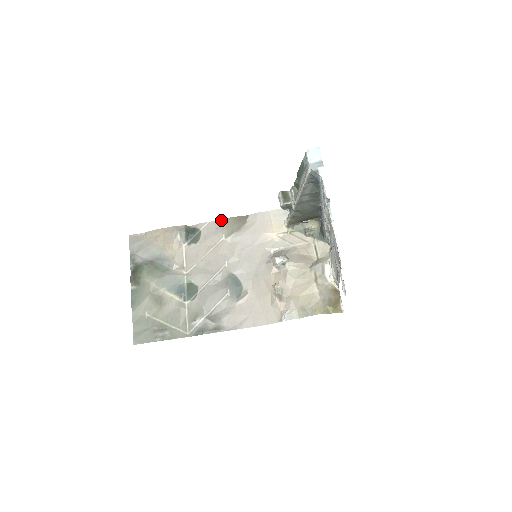
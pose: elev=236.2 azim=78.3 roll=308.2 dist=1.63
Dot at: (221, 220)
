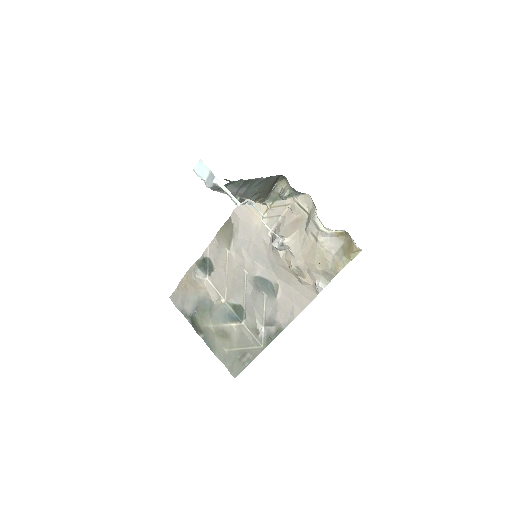
Dot at: (215, 237)
